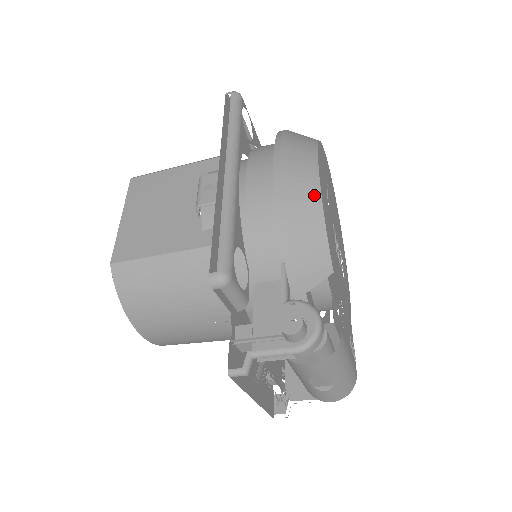
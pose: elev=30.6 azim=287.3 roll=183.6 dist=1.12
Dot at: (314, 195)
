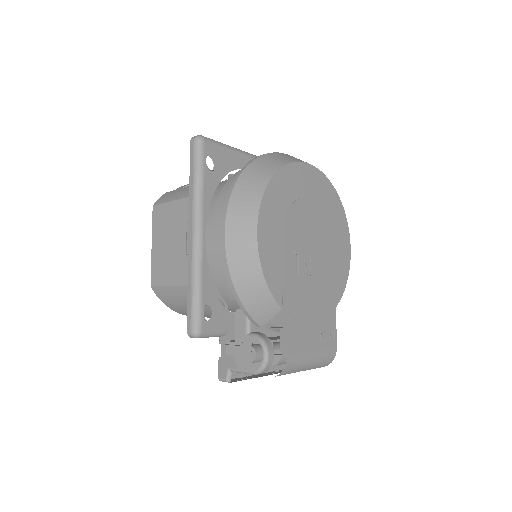
Dot at: (253, 259)
